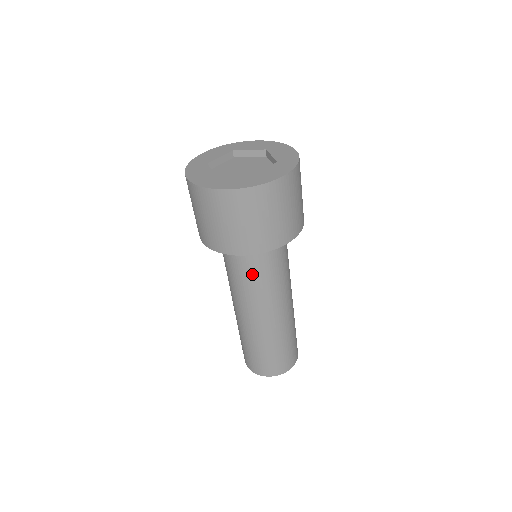
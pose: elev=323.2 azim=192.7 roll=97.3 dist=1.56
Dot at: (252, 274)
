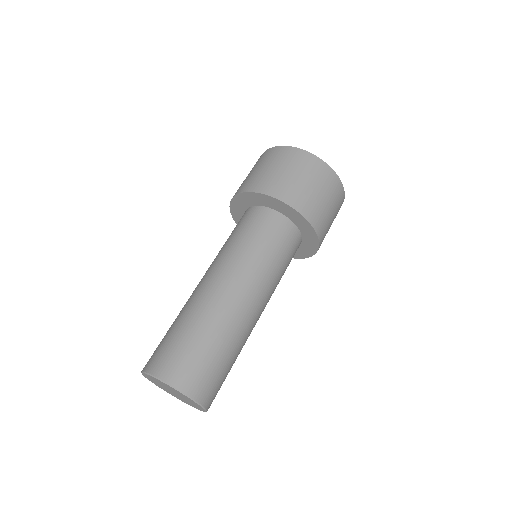
Dot at: (279, 253)
